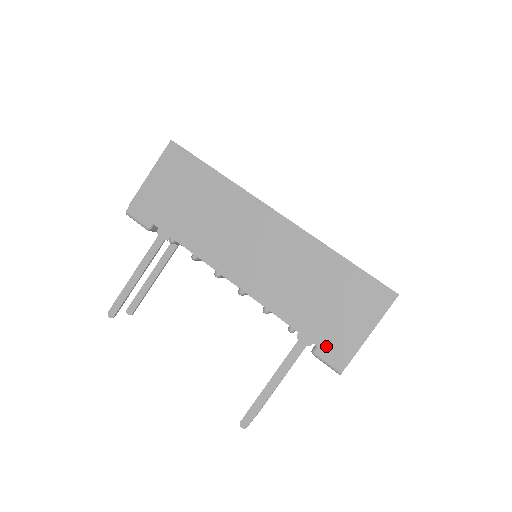
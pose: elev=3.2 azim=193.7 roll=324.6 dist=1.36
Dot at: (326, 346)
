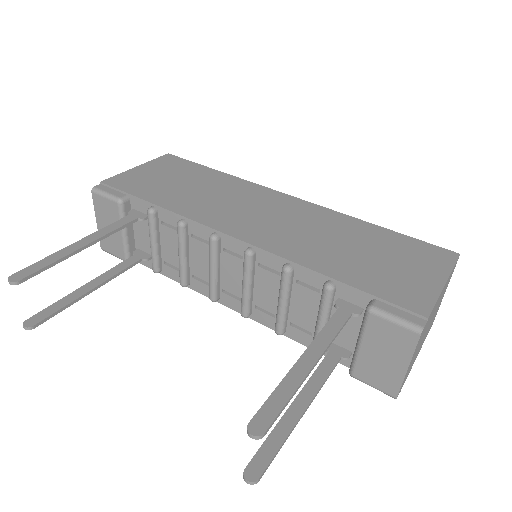
Dot at: (388, 296)
